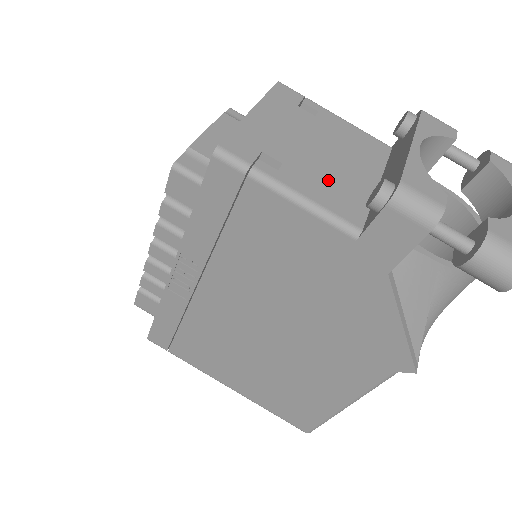
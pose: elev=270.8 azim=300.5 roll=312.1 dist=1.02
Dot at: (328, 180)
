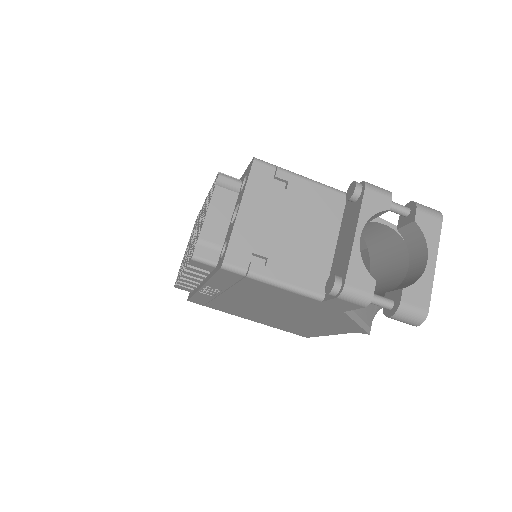
Dot at: (300, 259)
